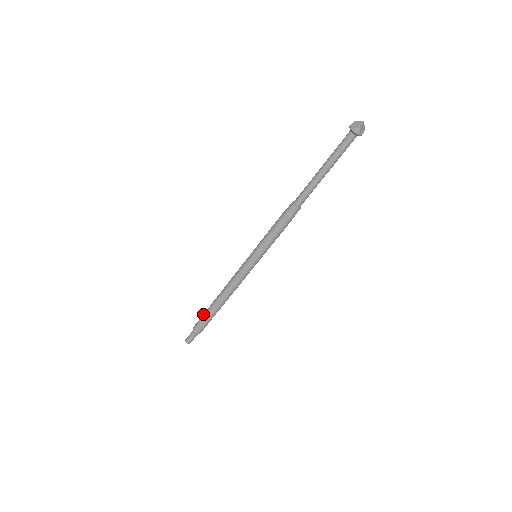
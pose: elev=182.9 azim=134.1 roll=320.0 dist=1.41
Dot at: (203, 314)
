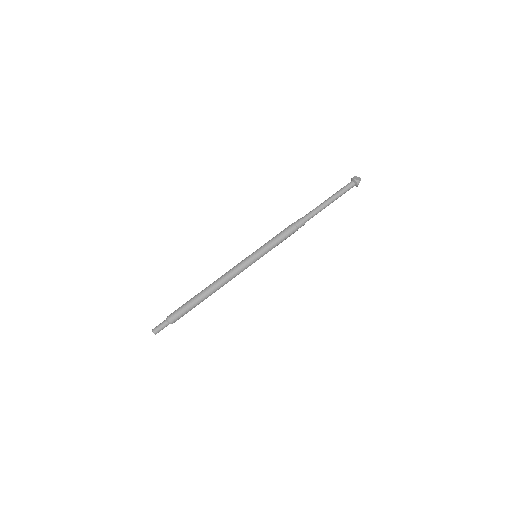
Dot at: (185, 304)
